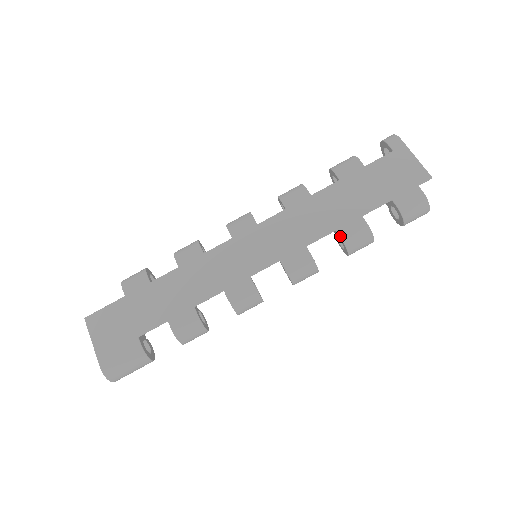
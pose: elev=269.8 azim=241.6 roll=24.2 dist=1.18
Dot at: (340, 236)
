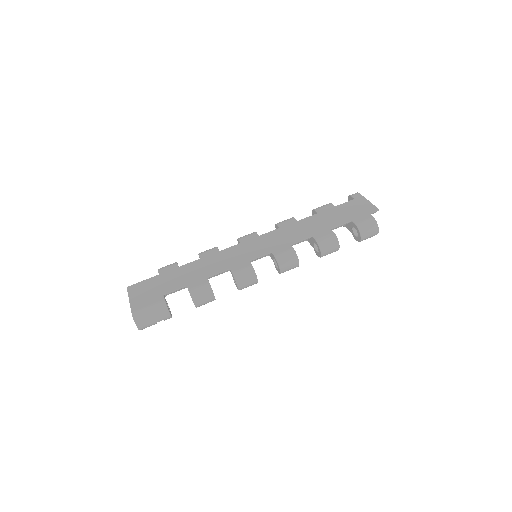
Dot at: (315, 239)
